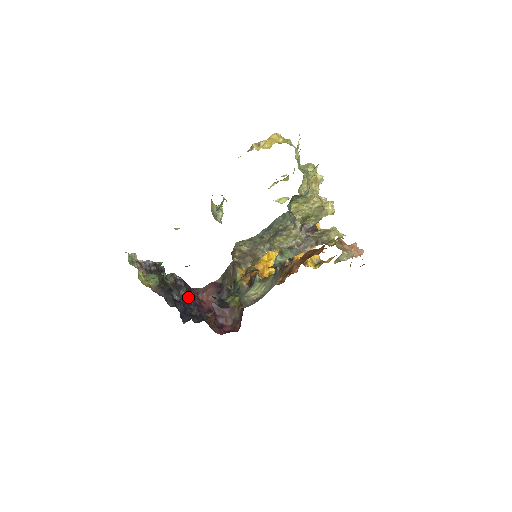
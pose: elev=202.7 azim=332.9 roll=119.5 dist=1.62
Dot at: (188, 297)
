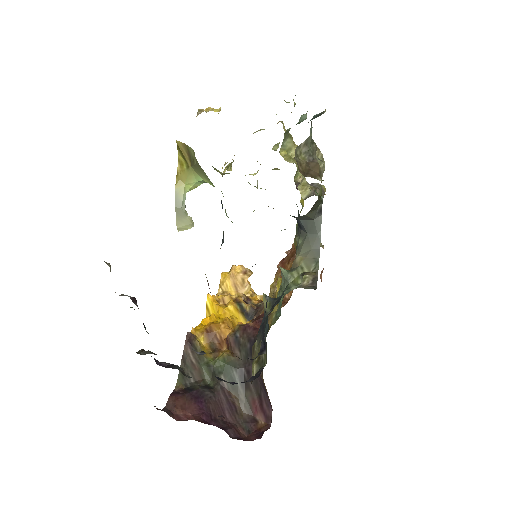
Dot at: occluded
